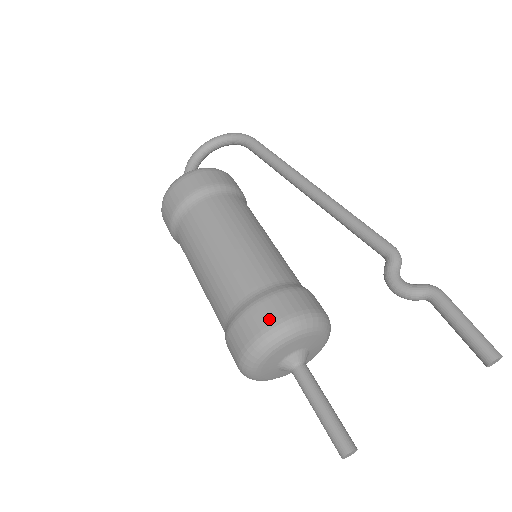
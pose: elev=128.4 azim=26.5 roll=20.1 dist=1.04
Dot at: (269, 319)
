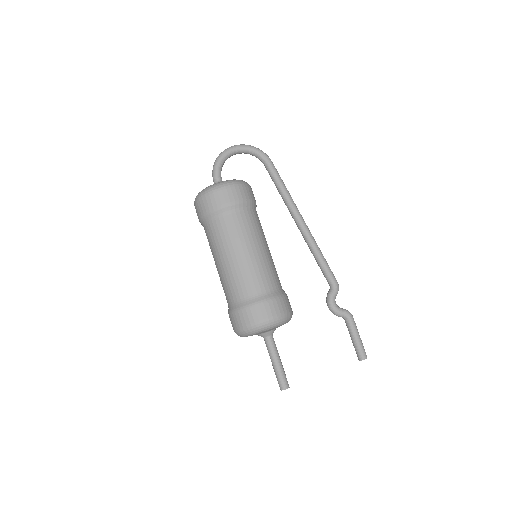
Dot at: (270, 314)
